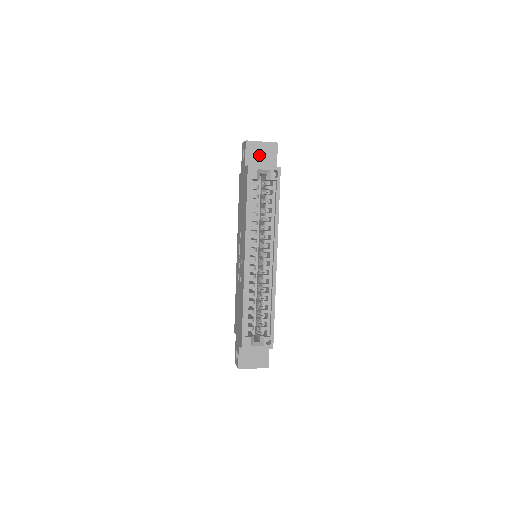
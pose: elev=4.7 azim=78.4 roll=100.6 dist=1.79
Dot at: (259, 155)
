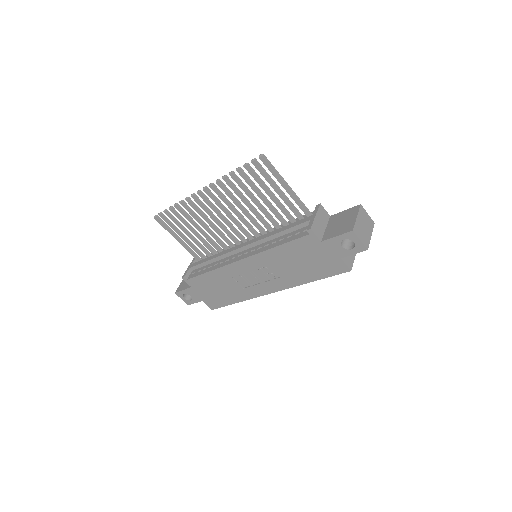
Dot at: occluded
